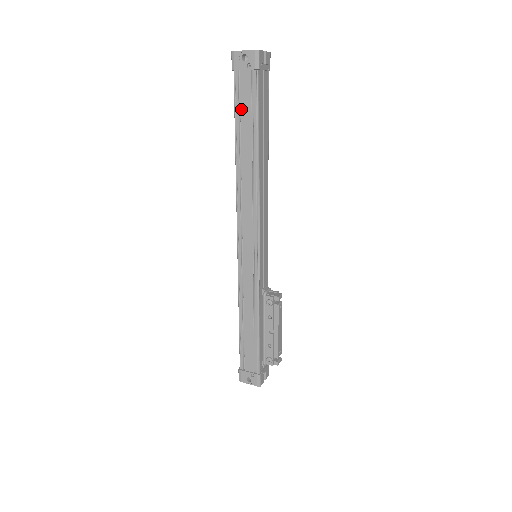
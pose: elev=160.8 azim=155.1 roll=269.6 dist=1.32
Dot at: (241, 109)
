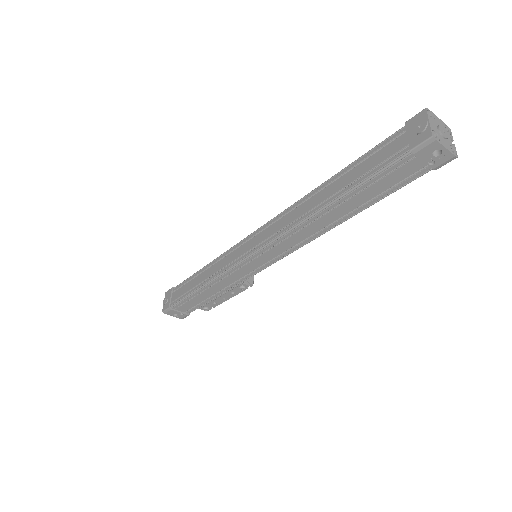
Dot at: (377, 183)
